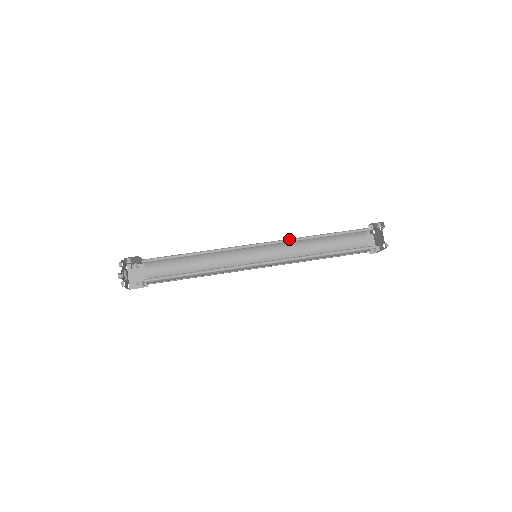
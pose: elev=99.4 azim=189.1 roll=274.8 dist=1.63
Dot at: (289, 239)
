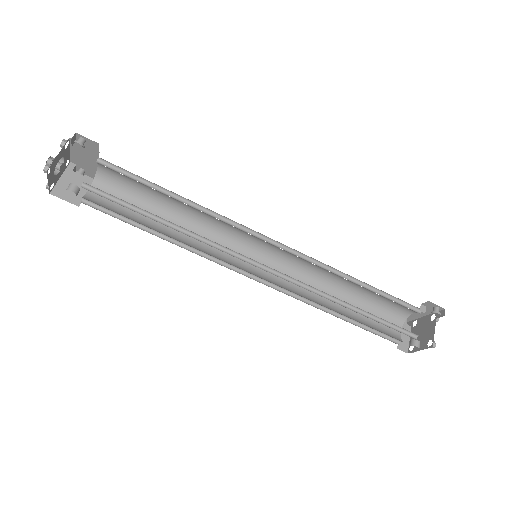
Dot at: (313, 259)
